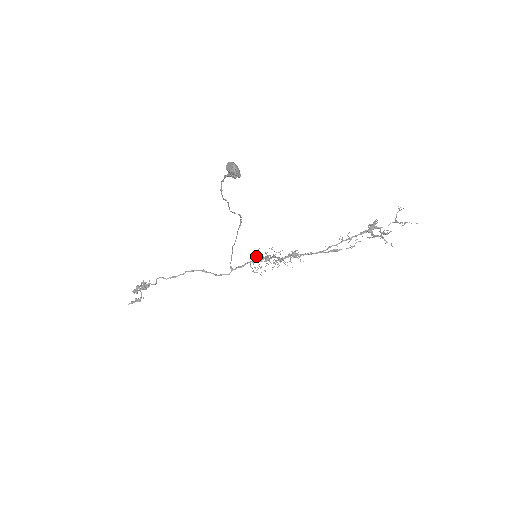
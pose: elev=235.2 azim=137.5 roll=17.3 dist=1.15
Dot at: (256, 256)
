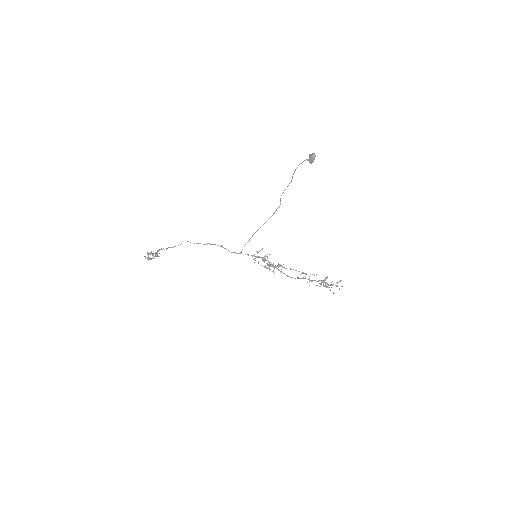
Dot at: occluded
